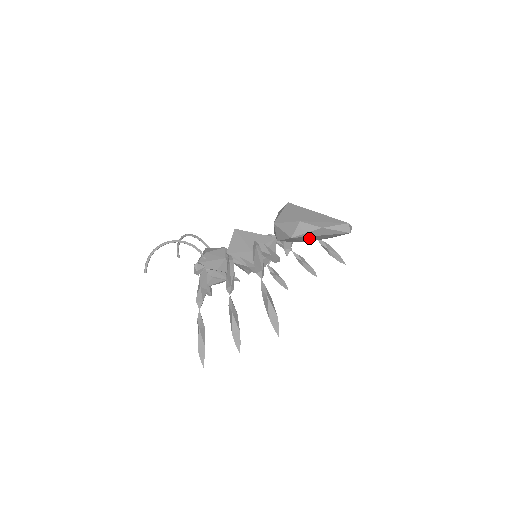
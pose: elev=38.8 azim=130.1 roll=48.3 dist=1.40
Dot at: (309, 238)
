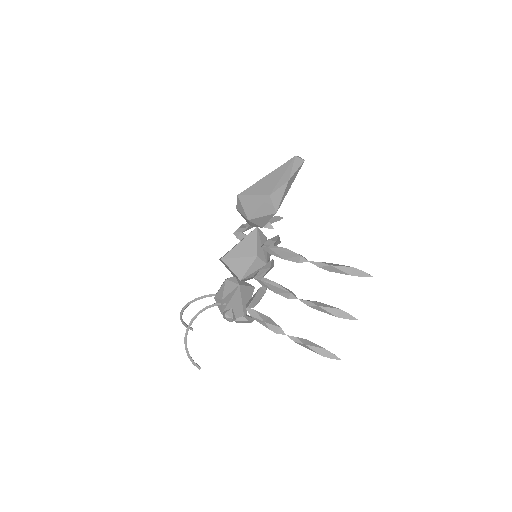
Dot at: occluded
